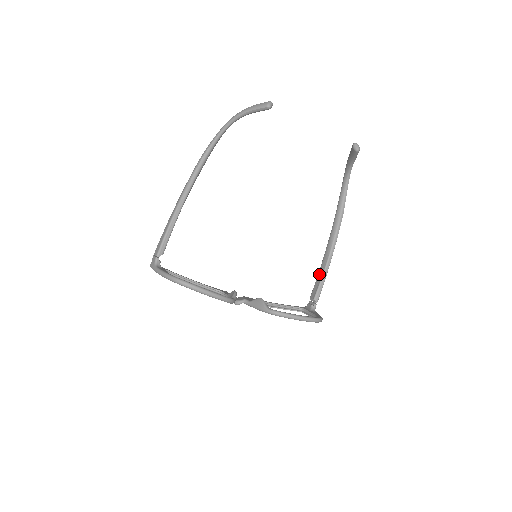
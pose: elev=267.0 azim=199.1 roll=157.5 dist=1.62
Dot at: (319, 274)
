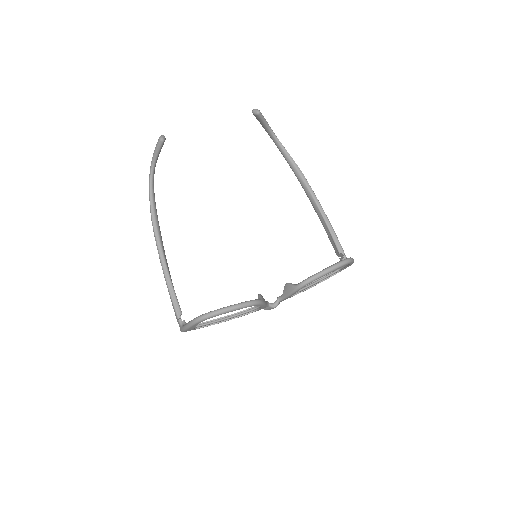
Dot at: (326, 231)
